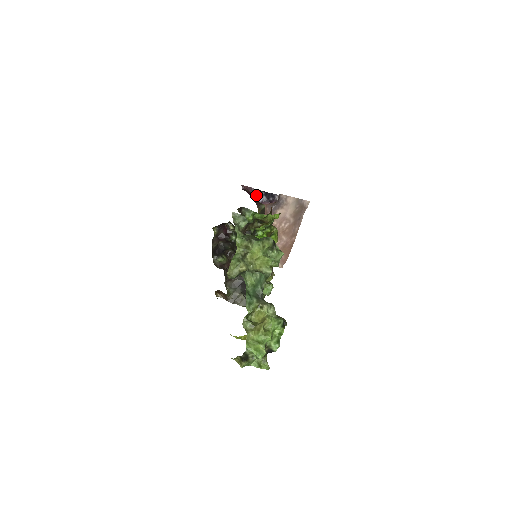
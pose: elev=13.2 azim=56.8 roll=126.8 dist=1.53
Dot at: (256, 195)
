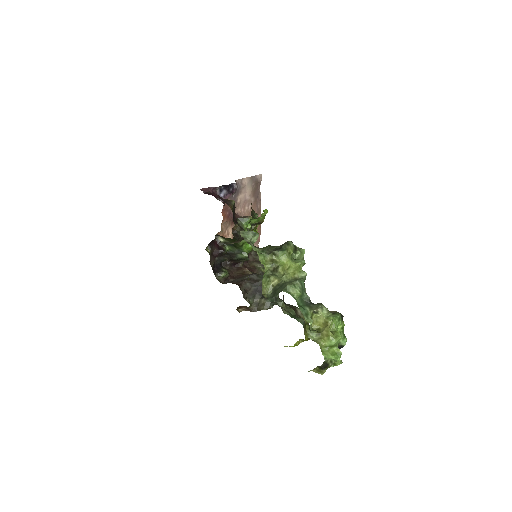
Dot at: (216, 192)
